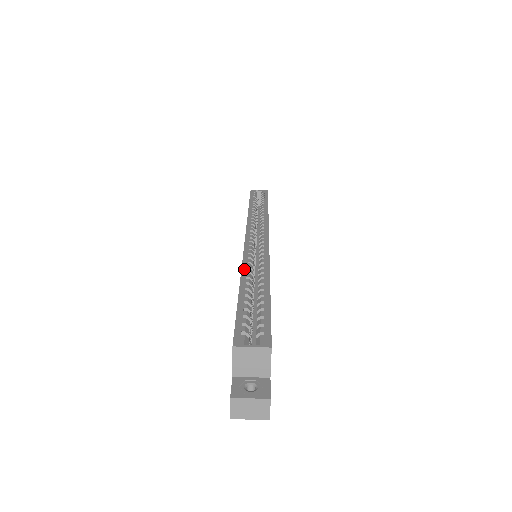
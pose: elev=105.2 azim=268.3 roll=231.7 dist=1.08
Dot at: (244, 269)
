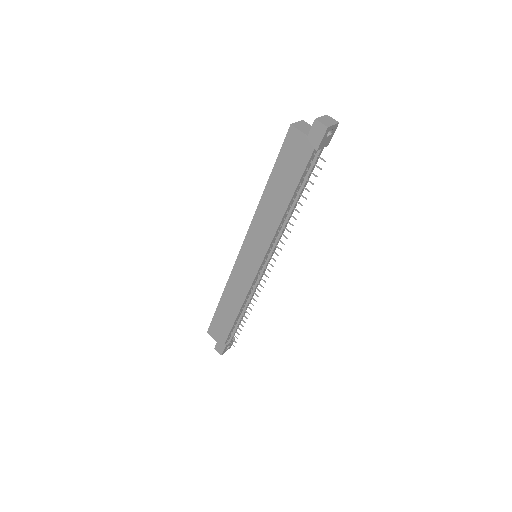
Dot at: (258, 206)
